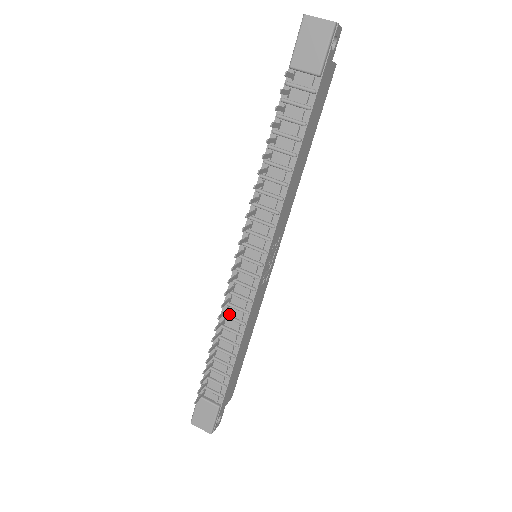
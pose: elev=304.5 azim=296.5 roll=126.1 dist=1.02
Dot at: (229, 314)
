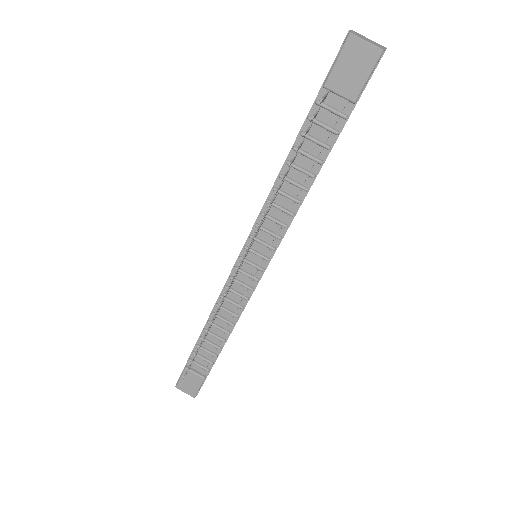
Dot at: (223, 306)
